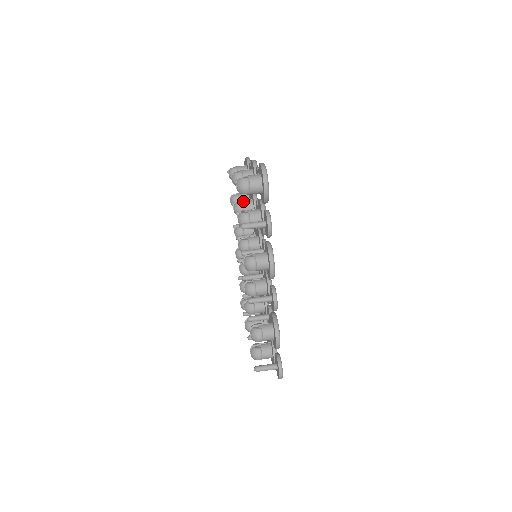
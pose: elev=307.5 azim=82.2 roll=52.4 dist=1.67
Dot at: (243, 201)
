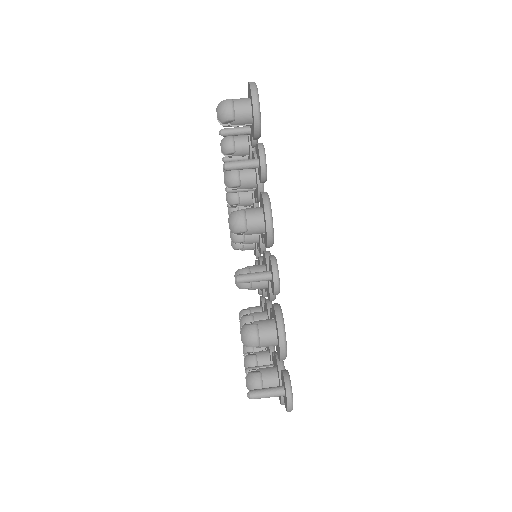
Dot at: occluded
